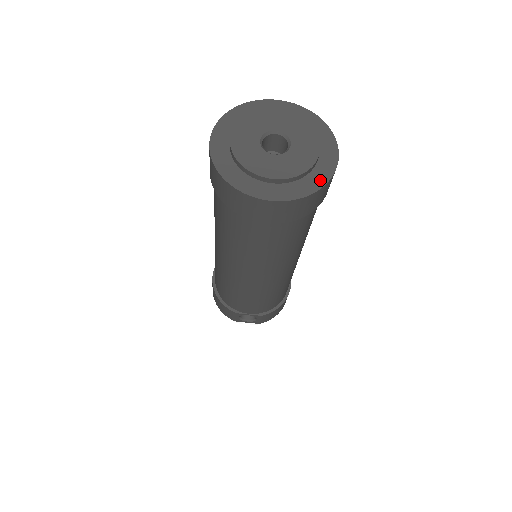
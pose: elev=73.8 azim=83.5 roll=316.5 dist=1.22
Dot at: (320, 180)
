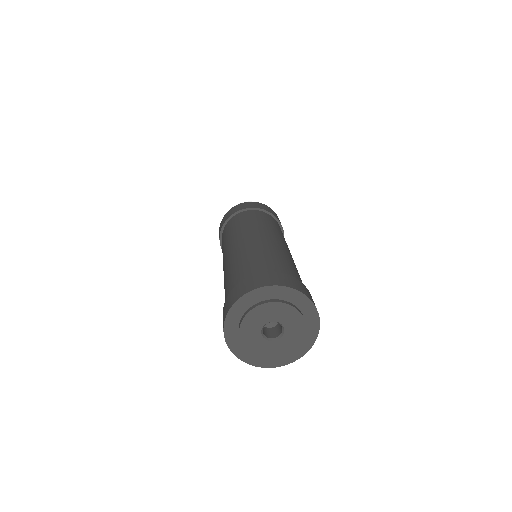
Dot at: (315, 322)
